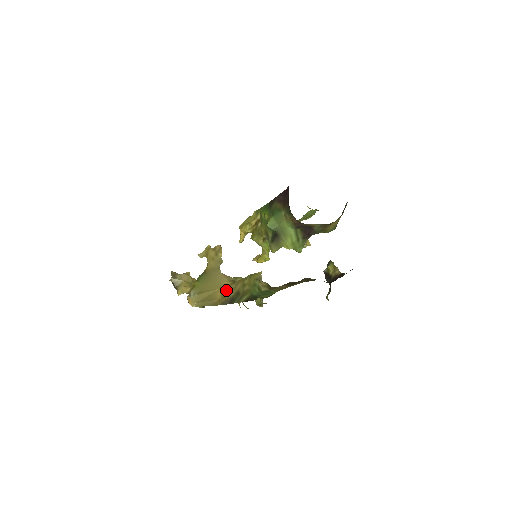
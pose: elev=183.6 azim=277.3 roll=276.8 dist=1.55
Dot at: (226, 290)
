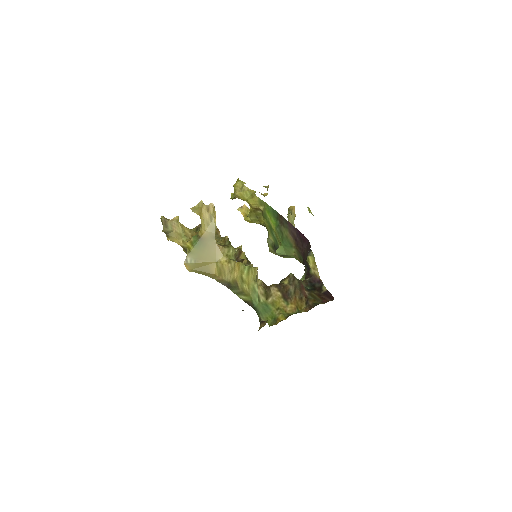
Dot at: (222, 269)
